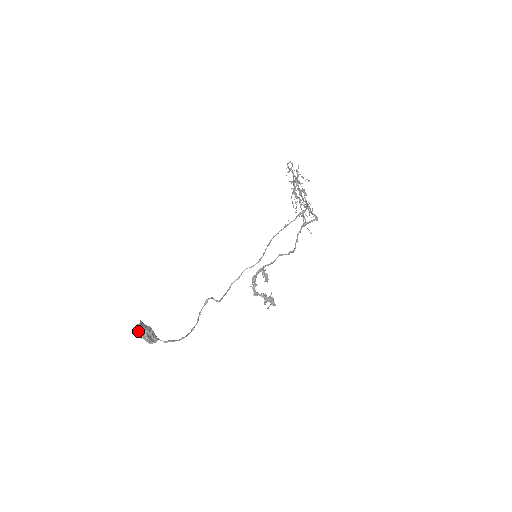
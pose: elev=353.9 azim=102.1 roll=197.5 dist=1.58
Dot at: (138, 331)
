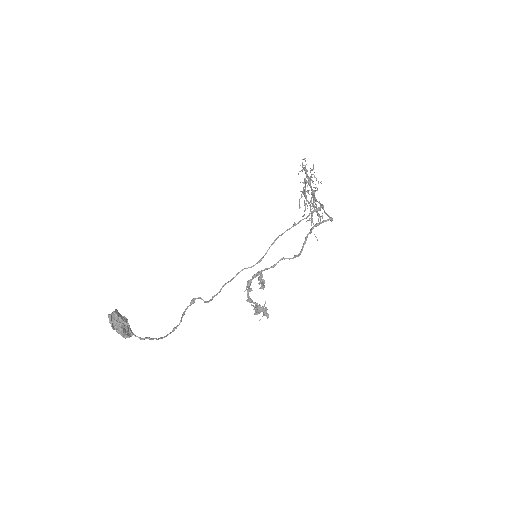
Dot at: (112, 319)
